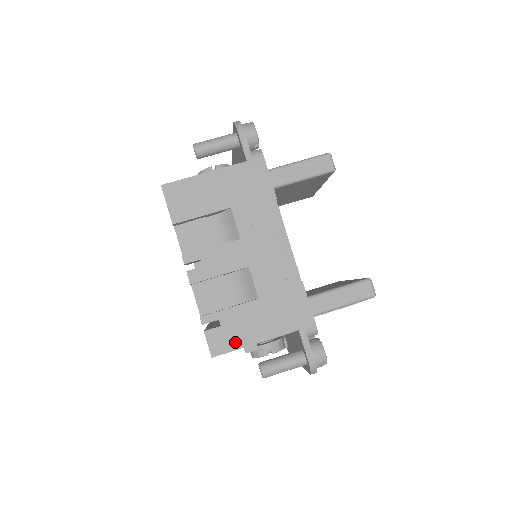
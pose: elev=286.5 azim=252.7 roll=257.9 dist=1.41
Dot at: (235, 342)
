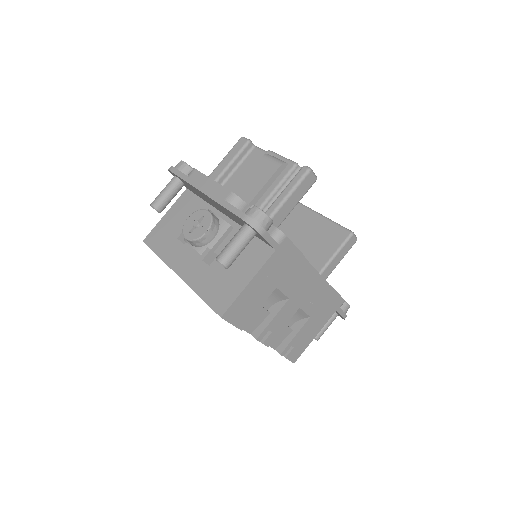
Dot at: (304, 346)
